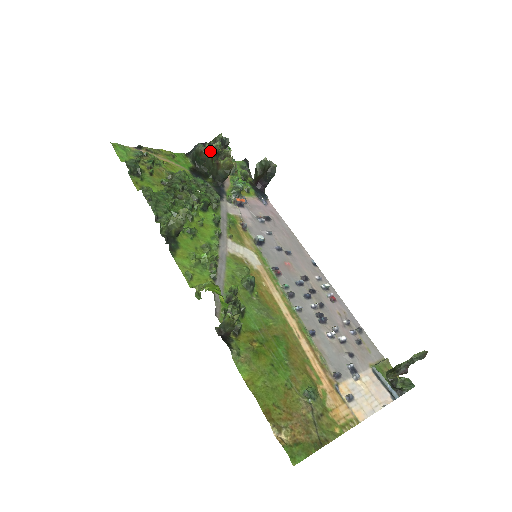
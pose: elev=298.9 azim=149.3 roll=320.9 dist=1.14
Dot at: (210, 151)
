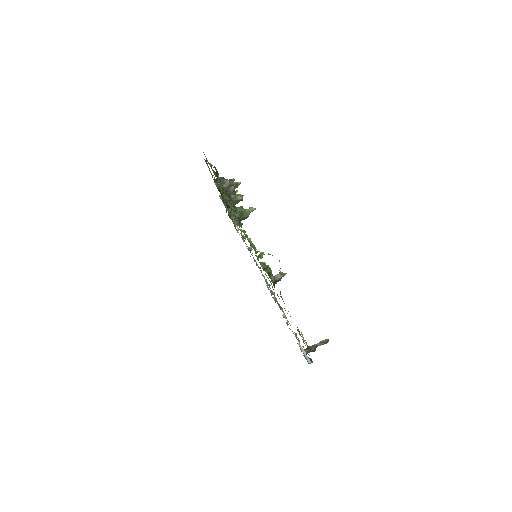
Dot at: (234, 185)
